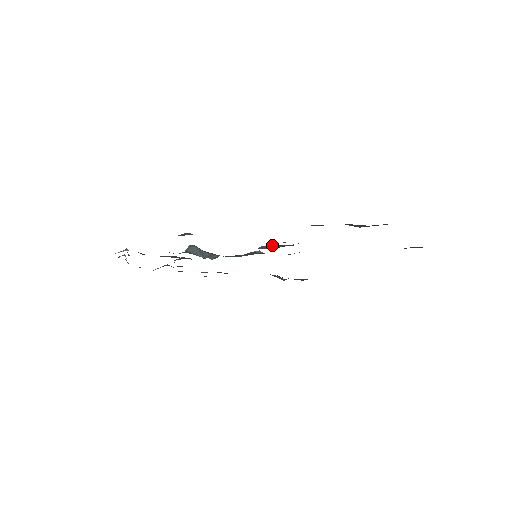
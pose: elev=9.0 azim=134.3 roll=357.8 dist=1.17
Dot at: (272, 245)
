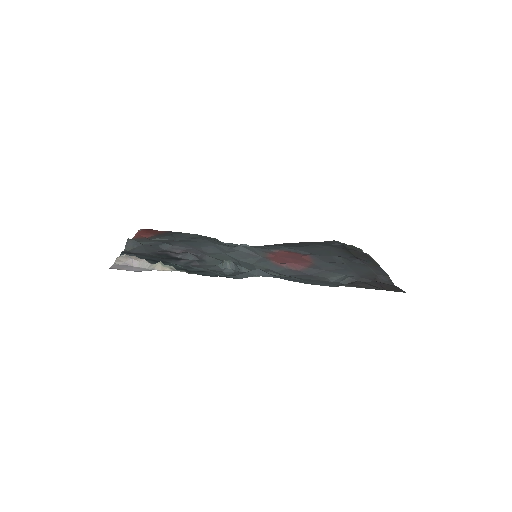
Dot at: (291, 263)
